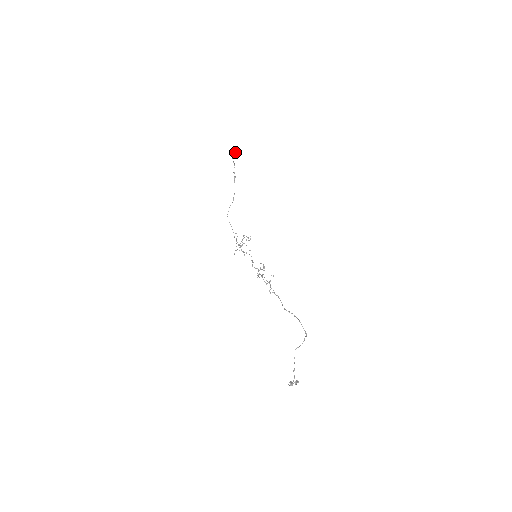
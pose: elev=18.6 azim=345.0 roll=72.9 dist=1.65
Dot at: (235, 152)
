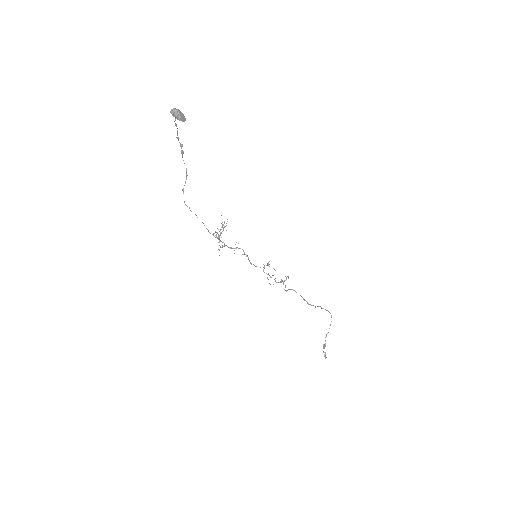
Dot at: (183, 117)
